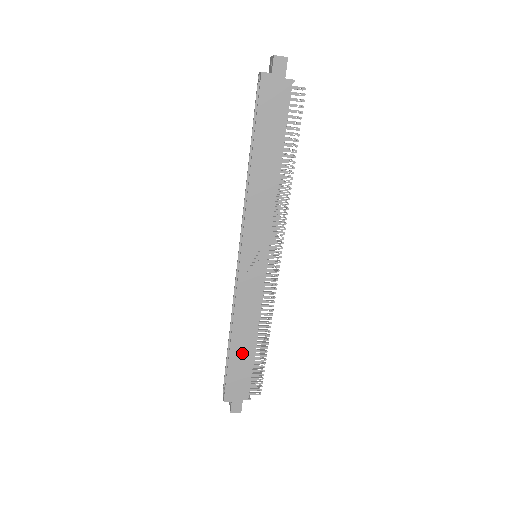
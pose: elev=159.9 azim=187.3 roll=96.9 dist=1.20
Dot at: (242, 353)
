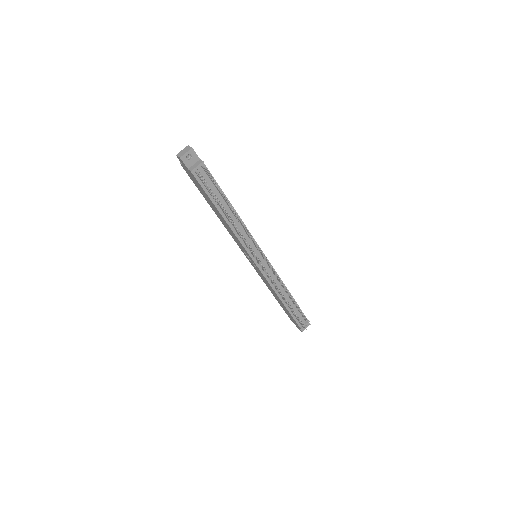
Dot at: (281, 303)
